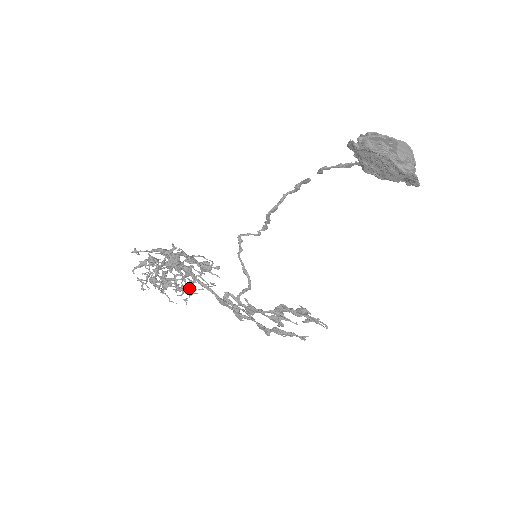
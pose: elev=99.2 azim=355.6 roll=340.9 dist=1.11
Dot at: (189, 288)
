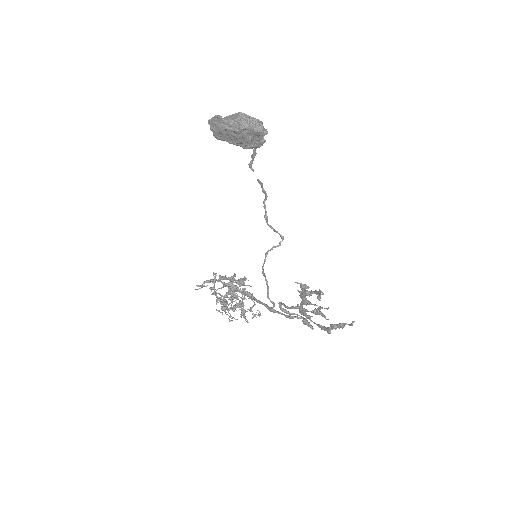
Dot at: (231, 301)
